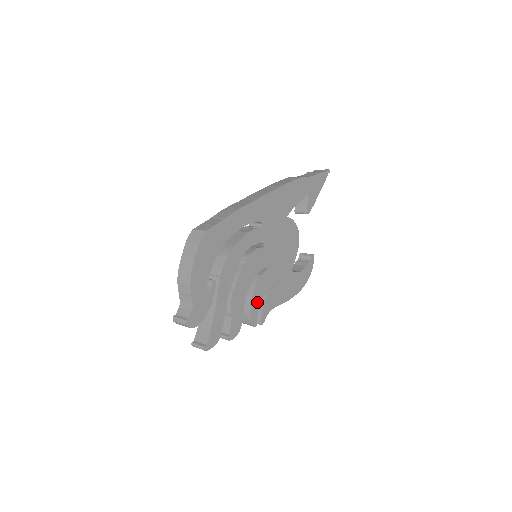
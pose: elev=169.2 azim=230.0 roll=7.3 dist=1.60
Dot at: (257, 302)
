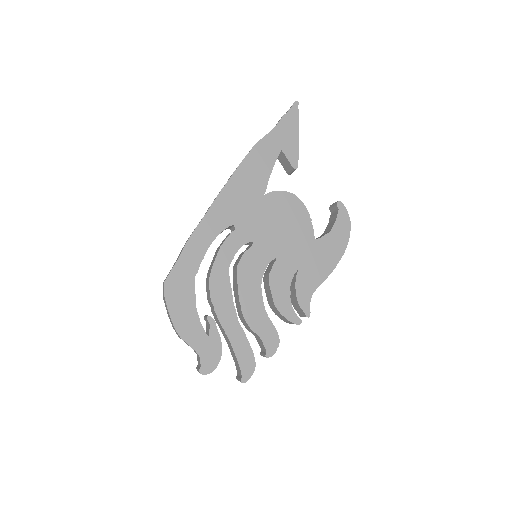
Dot at: (284, 300)
